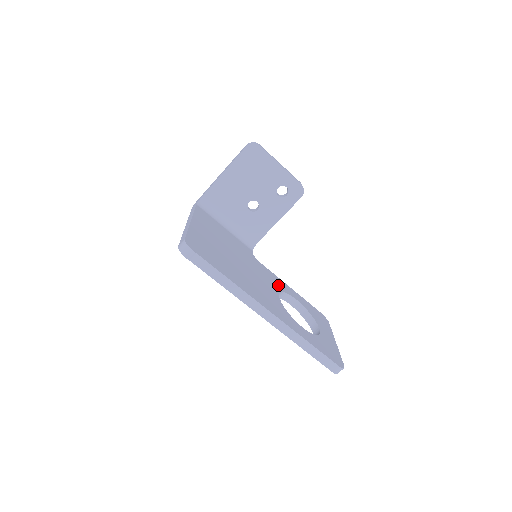
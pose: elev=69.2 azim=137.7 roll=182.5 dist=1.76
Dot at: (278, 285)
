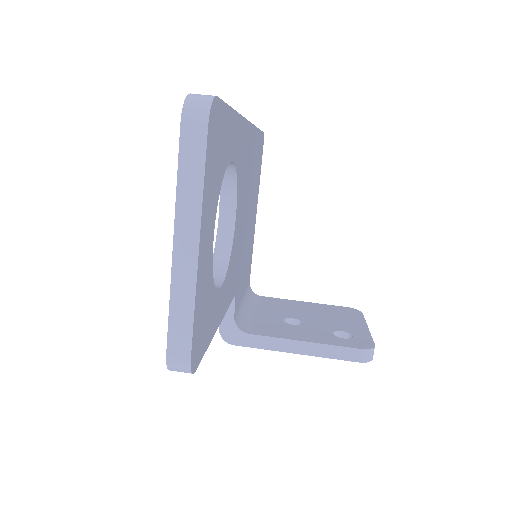
Dot at: (231, 270)
